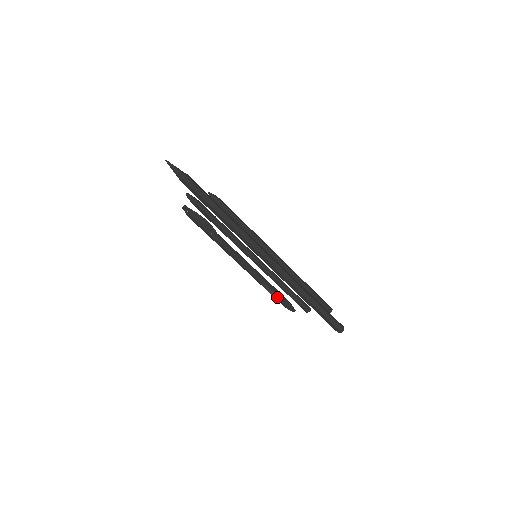
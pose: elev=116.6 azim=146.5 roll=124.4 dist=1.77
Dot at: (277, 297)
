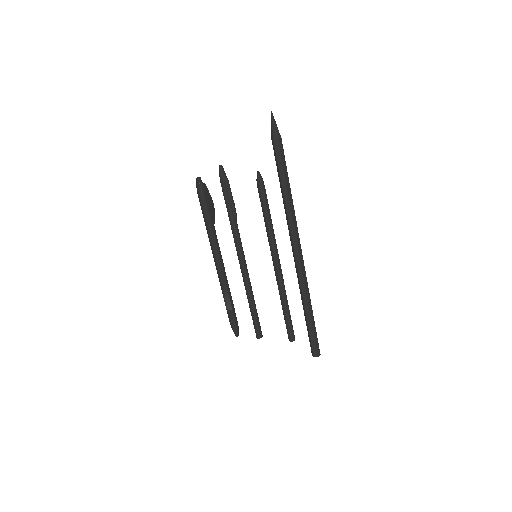
Dot at: (232, 313)
